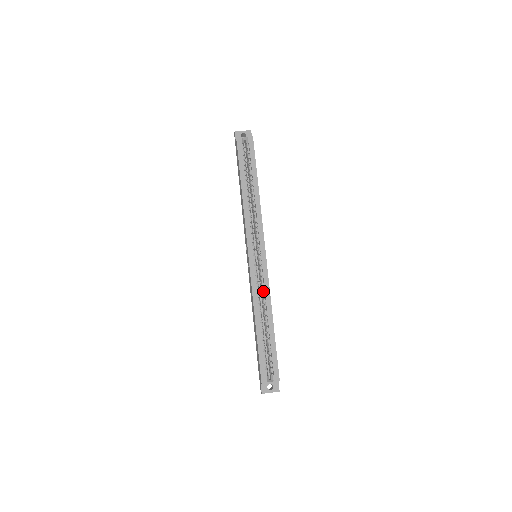
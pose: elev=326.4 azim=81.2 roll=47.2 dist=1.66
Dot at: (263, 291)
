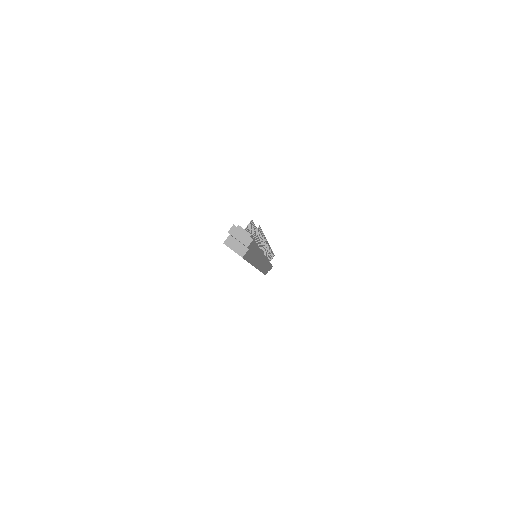
Dot at: occluded
